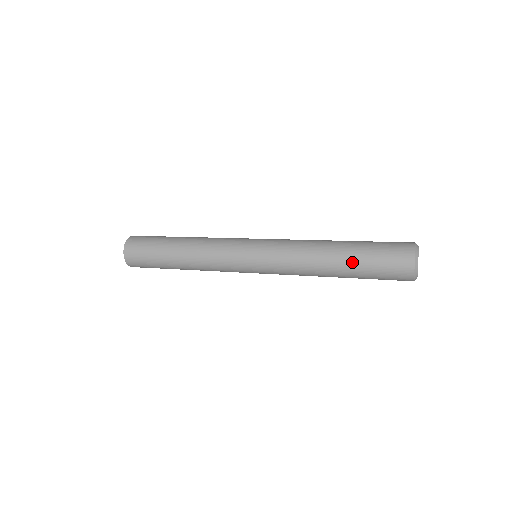
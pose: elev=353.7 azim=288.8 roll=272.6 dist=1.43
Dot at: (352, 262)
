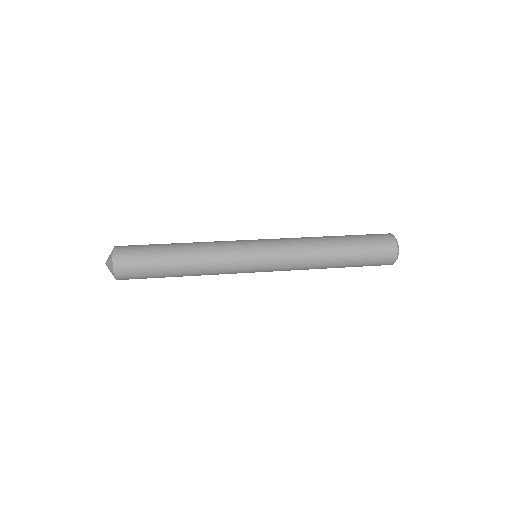
Dot at: (350, 253)
